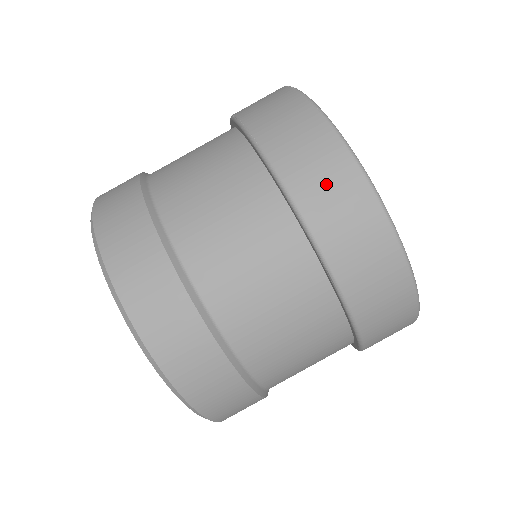
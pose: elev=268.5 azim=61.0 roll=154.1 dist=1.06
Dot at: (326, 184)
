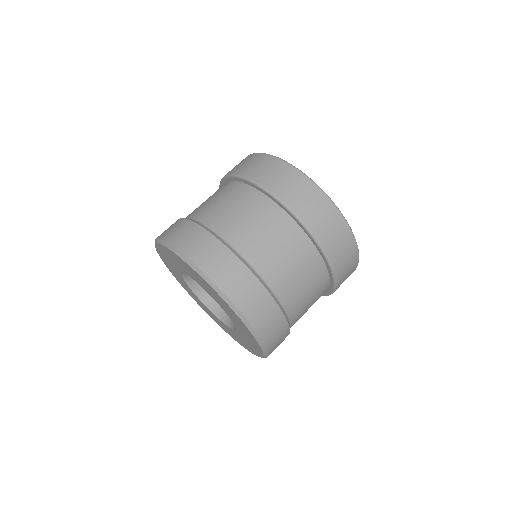
Dot at: (335, 235)
